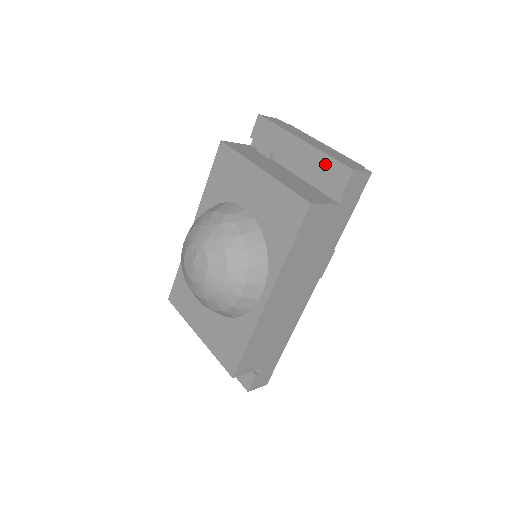
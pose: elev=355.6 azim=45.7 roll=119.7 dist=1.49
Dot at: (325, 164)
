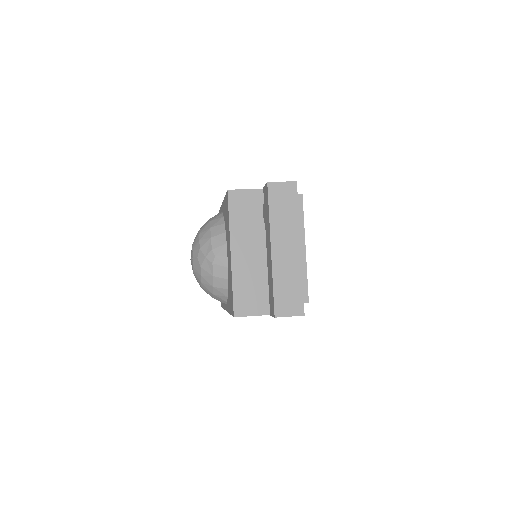
Dot at: (271, 287)
